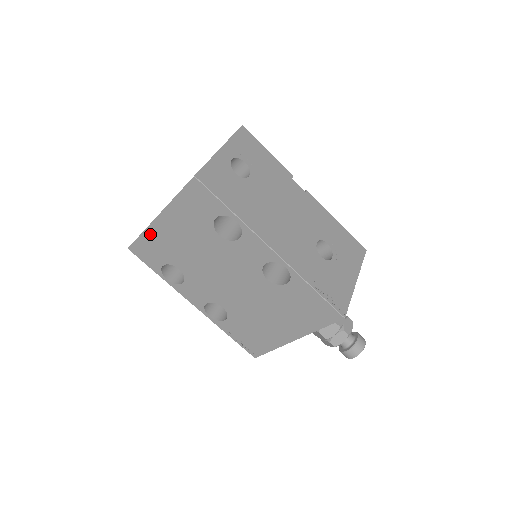
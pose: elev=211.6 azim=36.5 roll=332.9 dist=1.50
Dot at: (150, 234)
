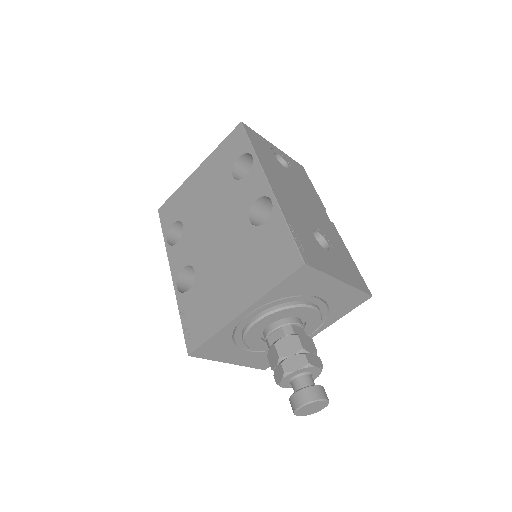
Dot at: (182, 189)
